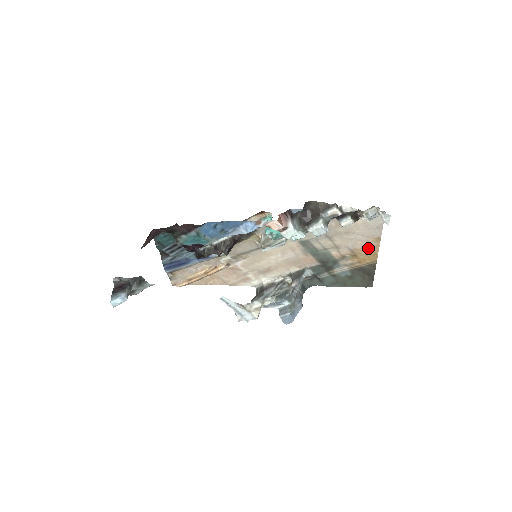
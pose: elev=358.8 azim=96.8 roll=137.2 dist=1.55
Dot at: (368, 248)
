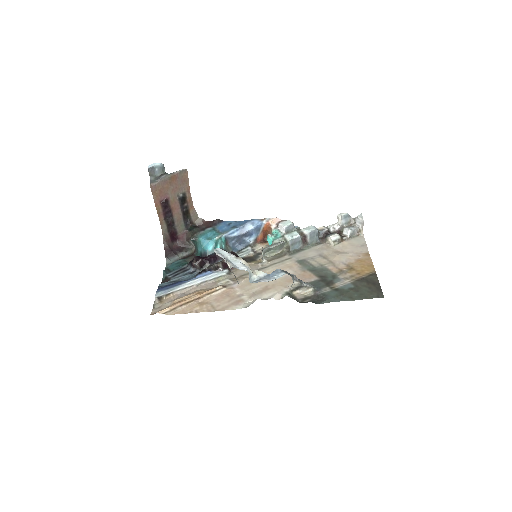
Dot at: (361, 261)
